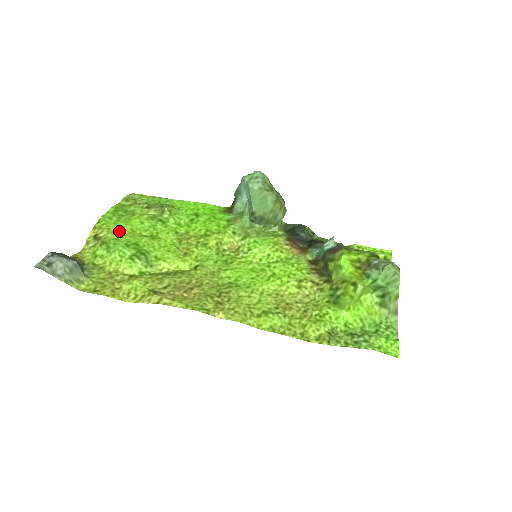
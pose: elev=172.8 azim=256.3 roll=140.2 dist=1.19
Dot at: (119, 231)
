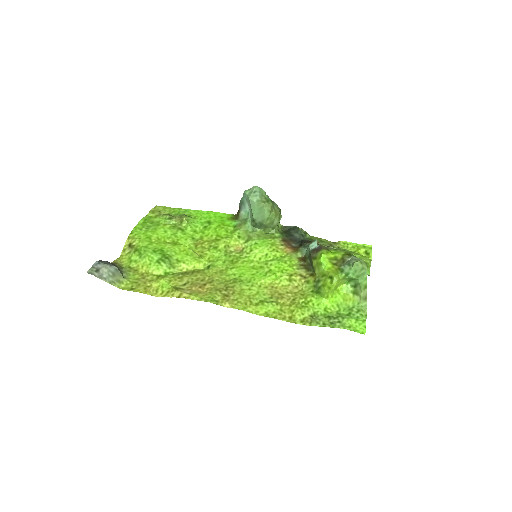
Dot at: (148, 240)
